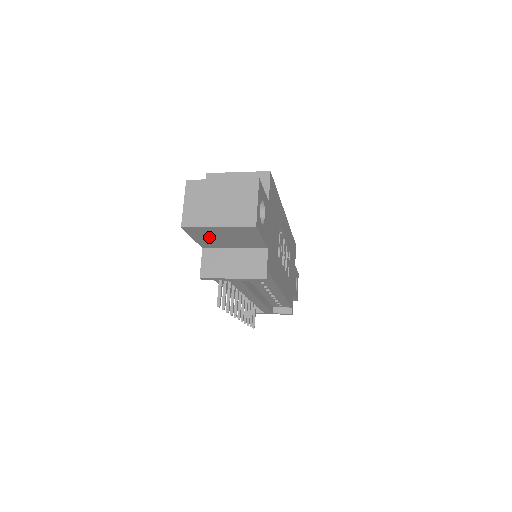
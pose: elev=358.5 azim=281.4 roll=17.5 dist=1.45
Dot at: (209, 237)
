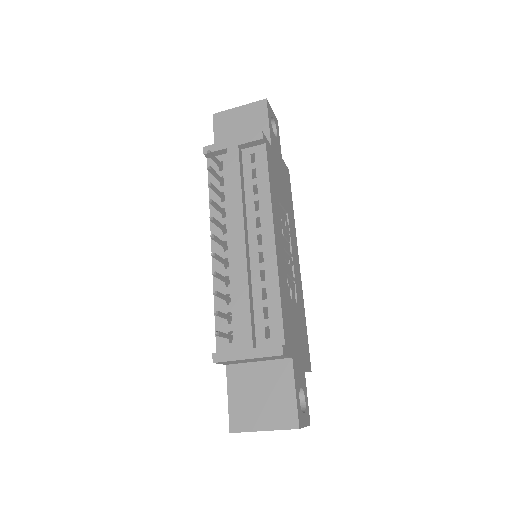
Dot at: (227, 131)
